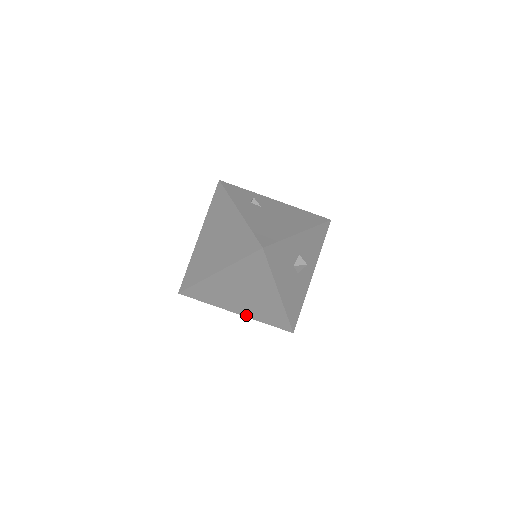
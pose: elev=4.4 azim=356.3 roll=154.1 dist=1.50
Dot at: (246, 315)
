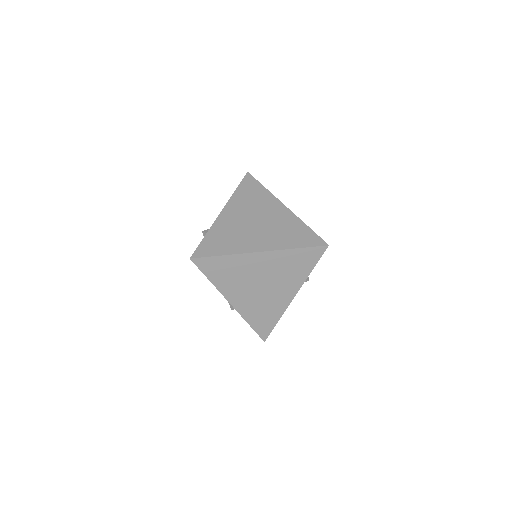
Dot at: (238, 308)
